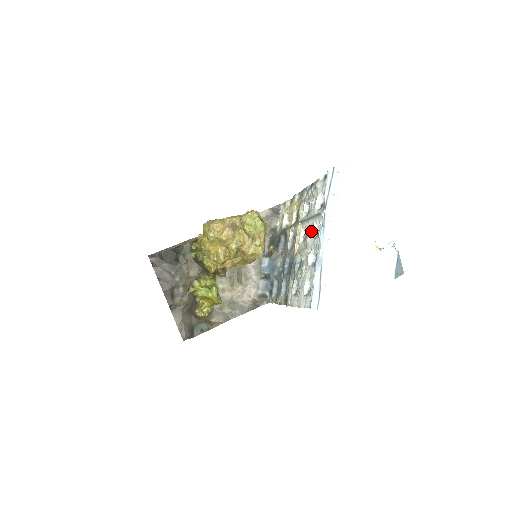
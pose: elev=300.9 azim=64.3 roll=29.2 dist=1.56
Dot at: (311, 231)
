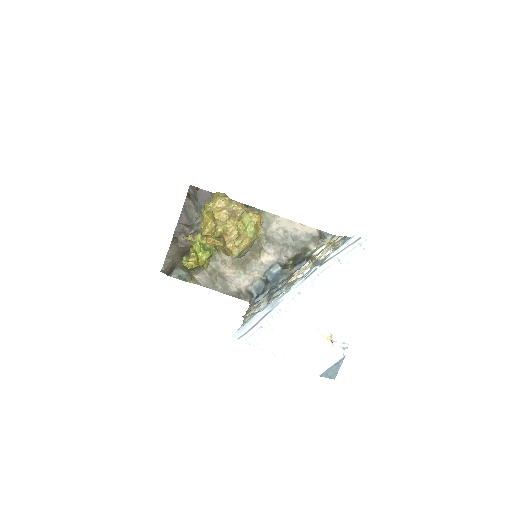
Dot at: occluded
